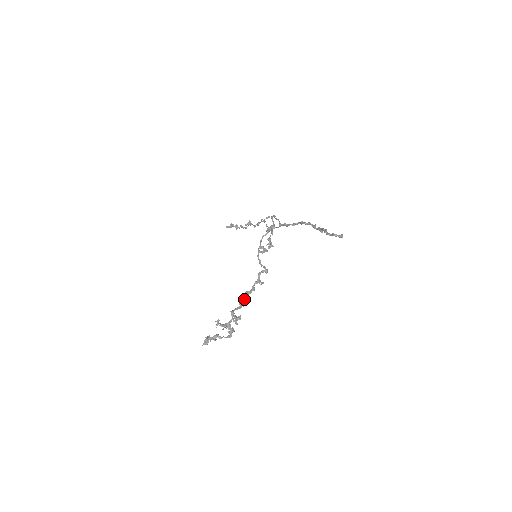
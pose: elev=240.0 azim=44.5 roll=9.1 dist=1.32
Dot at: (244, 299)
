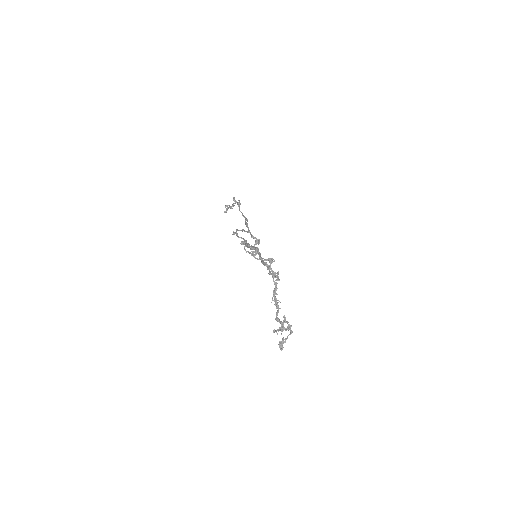
Dot at: (276, 300)
